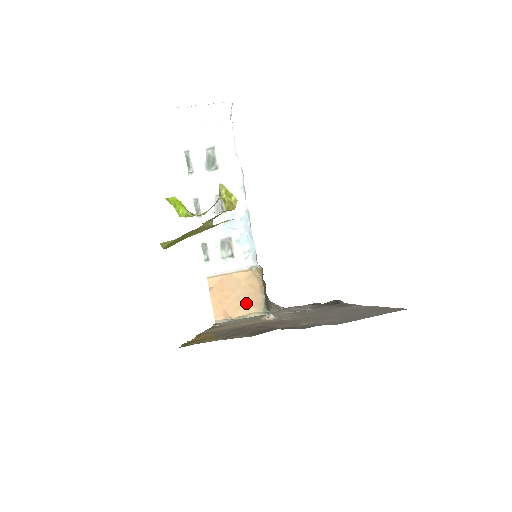
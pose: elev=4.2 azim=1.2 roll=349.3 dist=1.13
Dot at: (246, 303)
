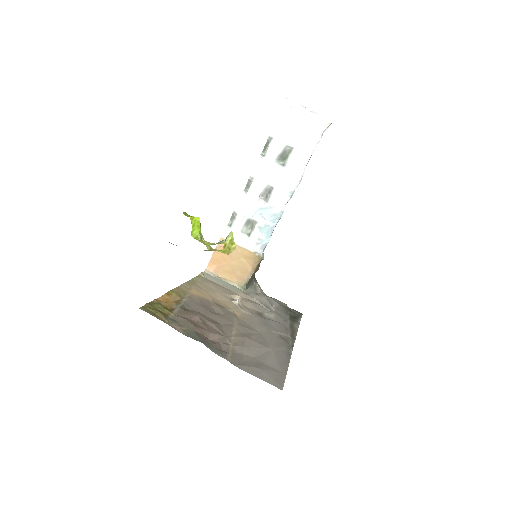
Dot at: (235, 273)
